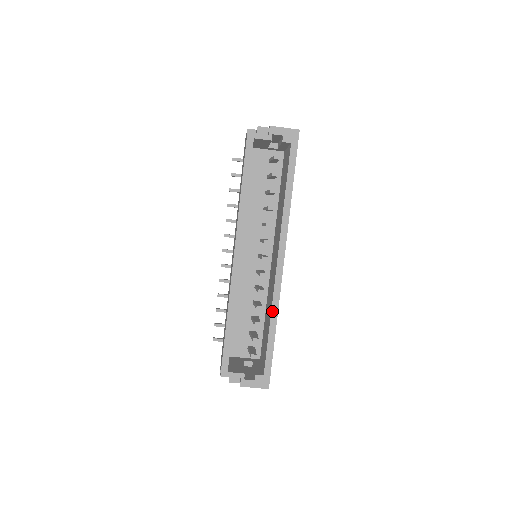
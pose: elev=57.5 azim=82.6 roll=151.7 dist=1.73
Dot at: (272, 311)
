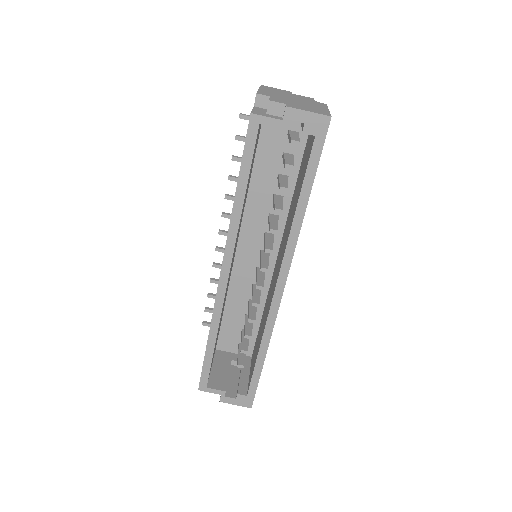
Dot at: (263, 338)
